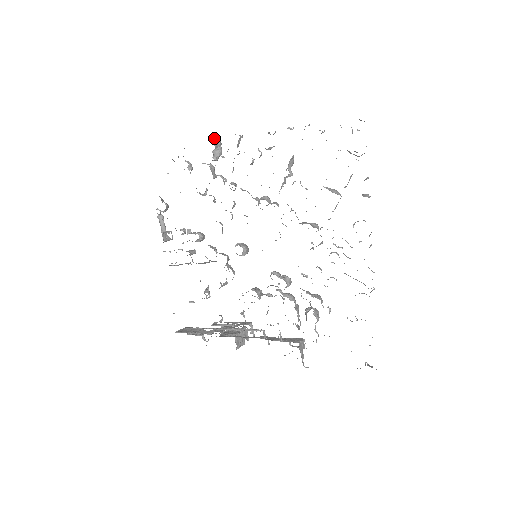
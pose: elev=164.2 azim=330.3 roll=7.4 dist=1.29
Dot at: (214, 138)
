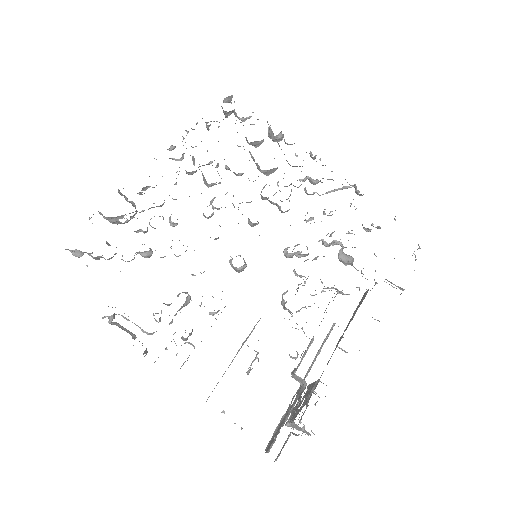
Dot at: (118, 190)
